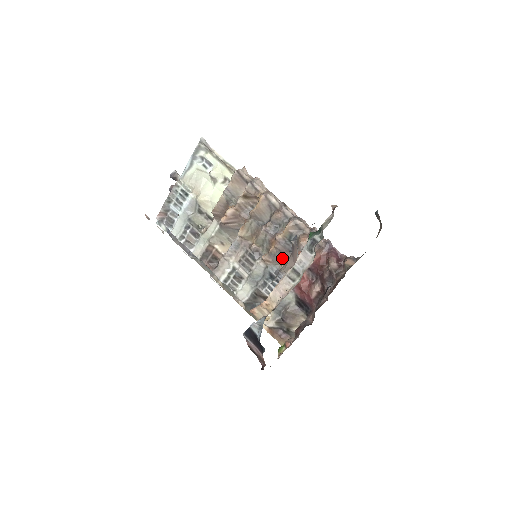
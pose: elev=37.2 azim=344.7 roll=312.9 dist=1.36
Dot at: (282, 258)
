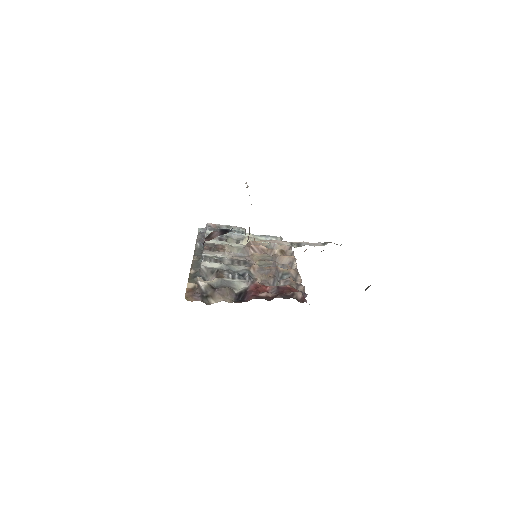
Dot at: occluded
